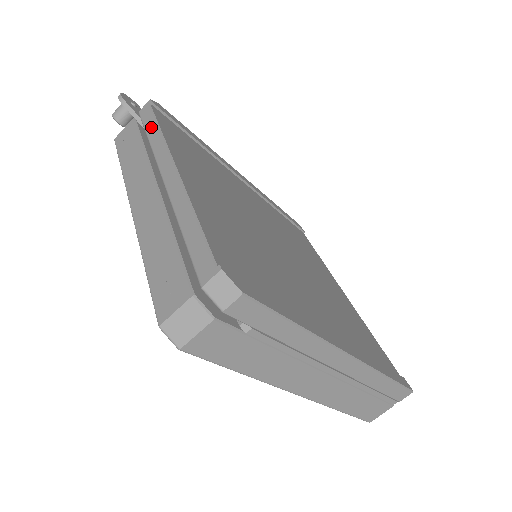
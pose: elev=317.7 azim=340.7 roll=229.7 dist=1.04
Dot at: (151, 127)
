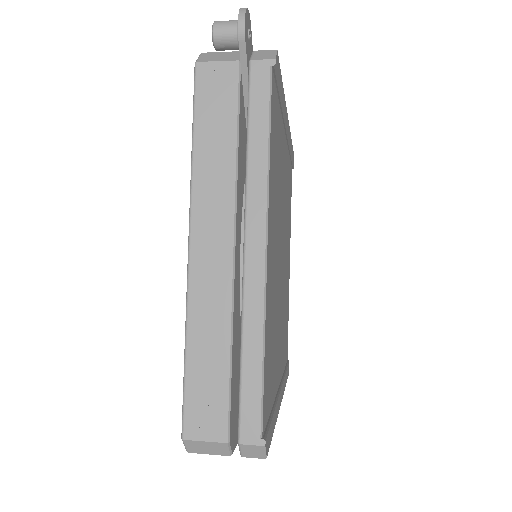
Dot at: (259, 129)
